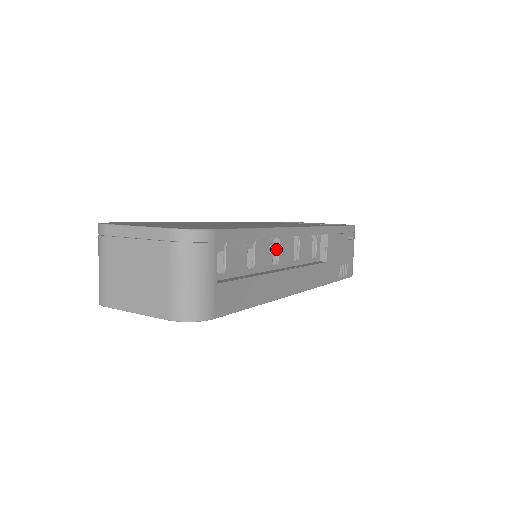
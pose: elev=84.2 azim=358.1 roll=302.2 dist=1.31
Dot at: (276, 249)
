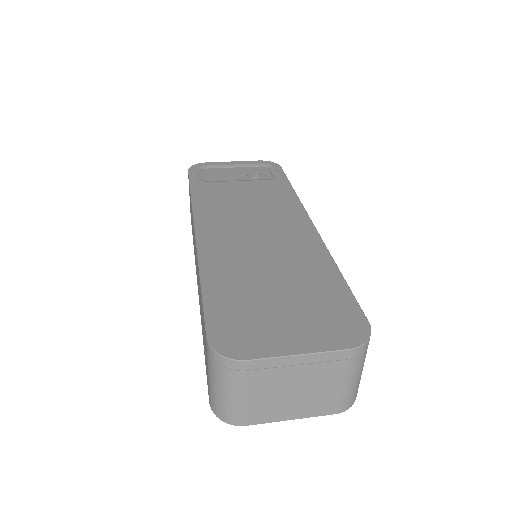
Dot at: occluded
